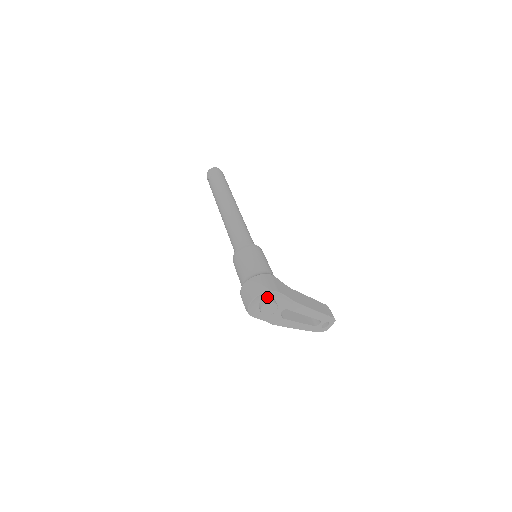
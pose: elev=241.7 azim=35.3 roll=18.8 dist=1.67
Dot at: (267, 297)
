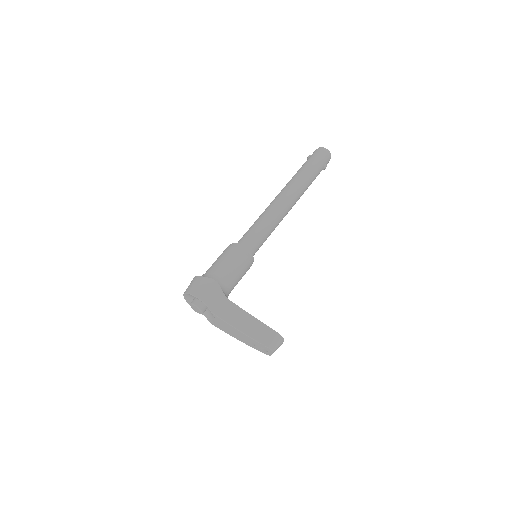
Dot at: (196, 298)
